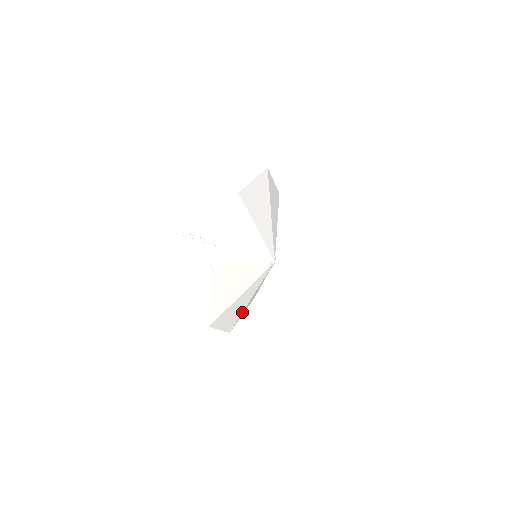
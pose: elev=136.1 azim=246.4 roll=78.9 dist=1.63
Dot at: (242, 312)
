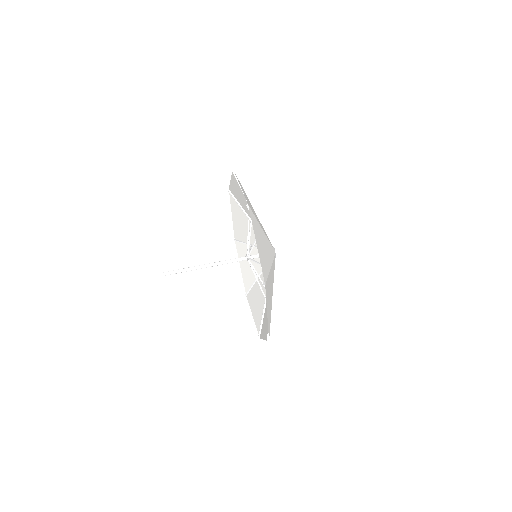
Dot at: occluded
